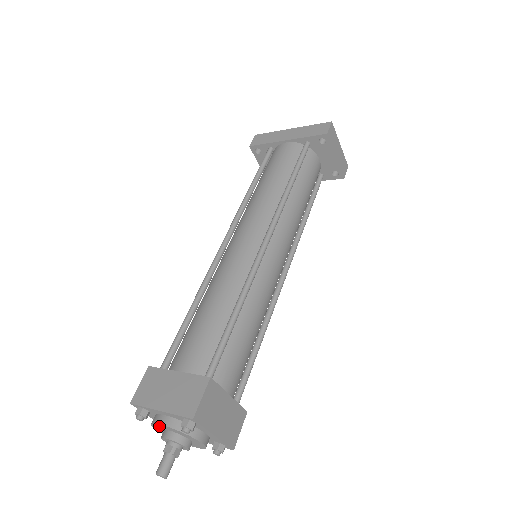
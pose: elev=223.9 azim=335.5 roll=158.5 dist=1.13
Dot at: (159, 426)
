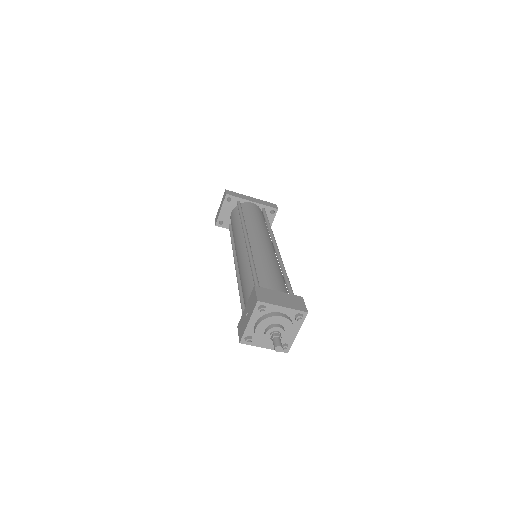
Dot at: (273, 319)
